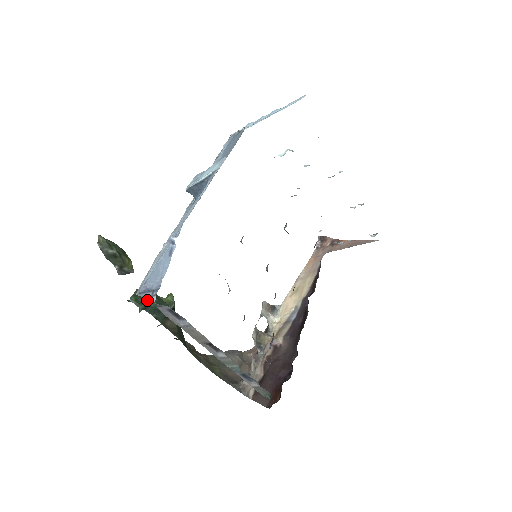
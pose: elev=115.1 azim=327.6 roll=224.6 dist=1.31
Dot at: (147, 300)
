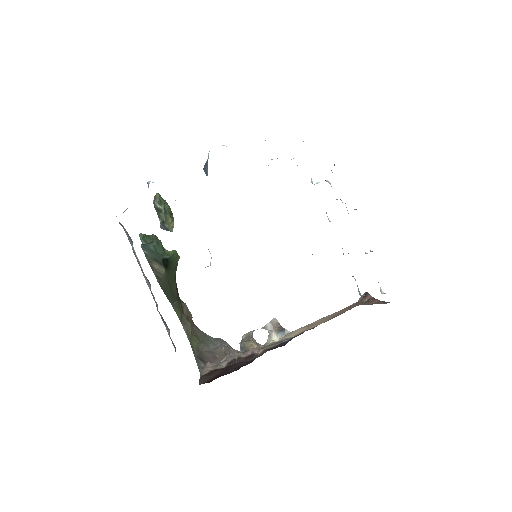
Dot at: (151, 242)
